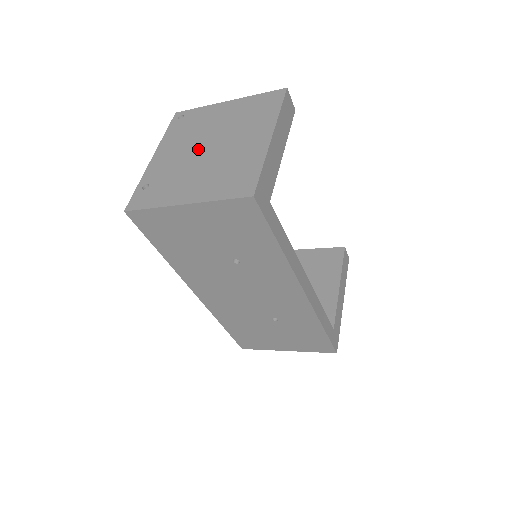
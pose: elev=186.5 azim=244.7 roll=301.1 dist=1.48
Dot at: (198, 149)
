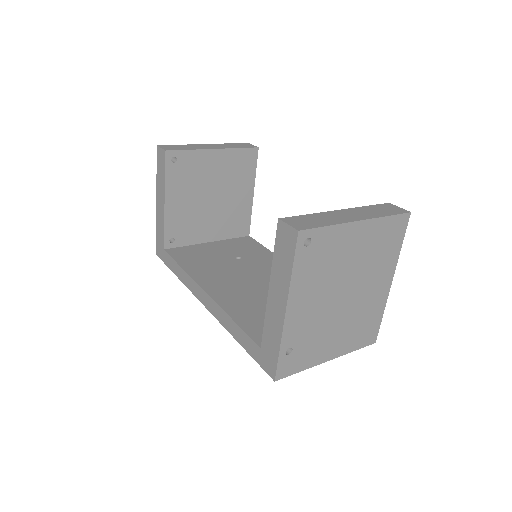
Dot at: (335, 299)
